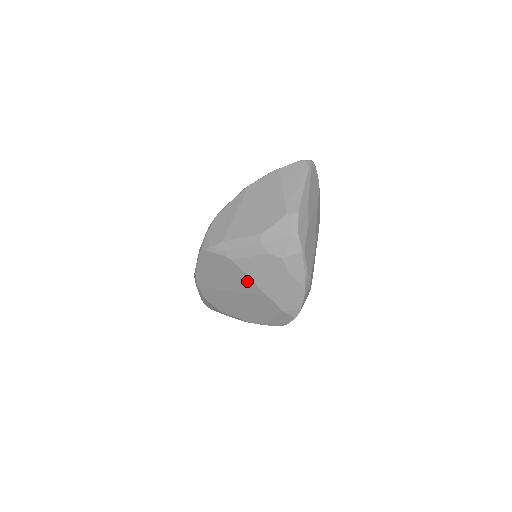
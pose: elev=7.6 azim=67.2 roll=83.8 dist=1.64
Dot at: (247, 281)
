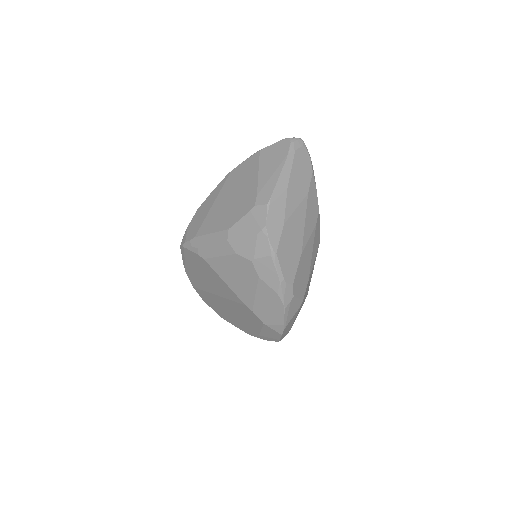
Dot at: (224, 285)
